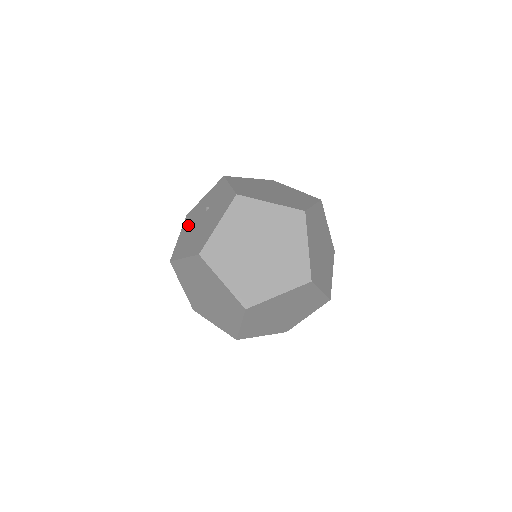
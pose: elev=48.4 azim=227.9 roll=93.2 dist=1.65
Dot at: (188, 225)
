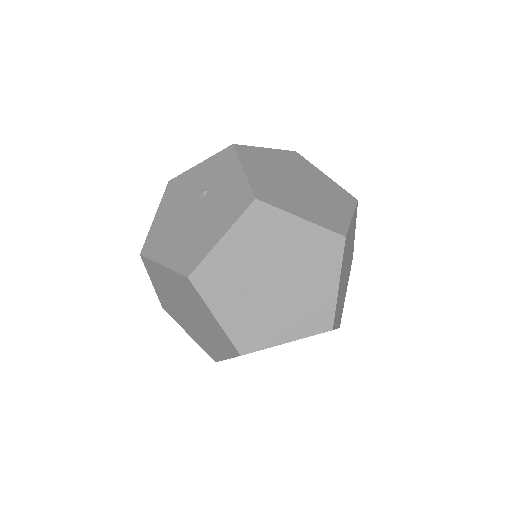
Dot at: (171, 204)
